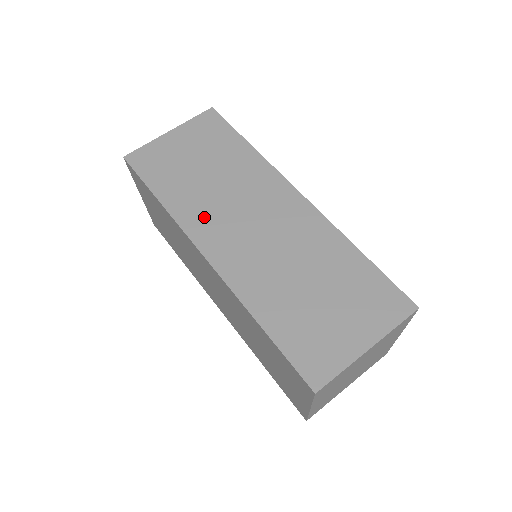
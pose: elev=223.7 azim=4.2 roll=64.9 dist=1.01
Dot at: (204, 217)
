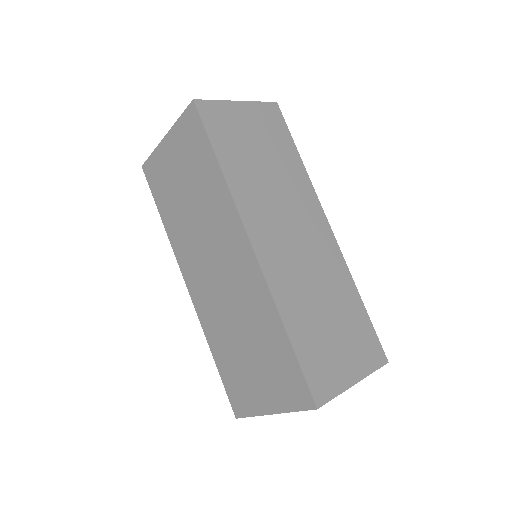
Dot at: (257, 207)
